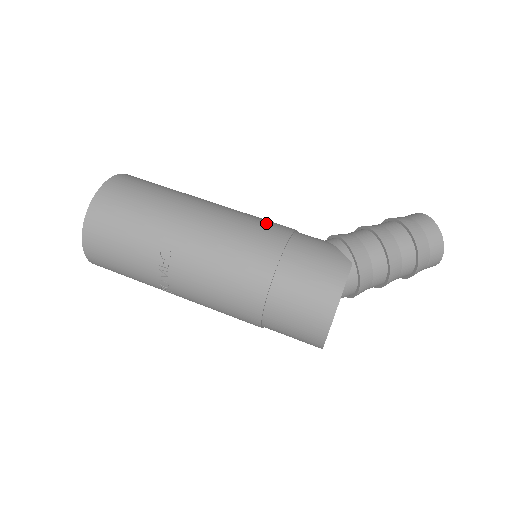
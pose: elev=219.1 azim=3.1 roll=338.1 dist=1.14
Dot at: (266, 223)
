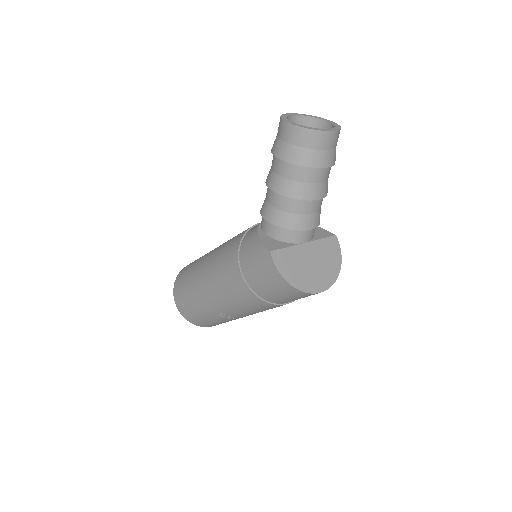
Dot at: (226, 258)
